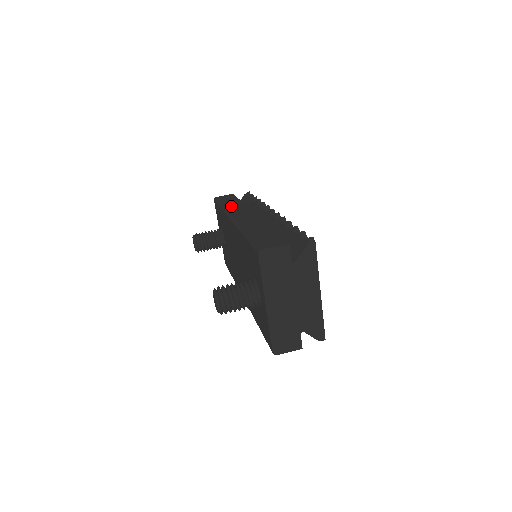
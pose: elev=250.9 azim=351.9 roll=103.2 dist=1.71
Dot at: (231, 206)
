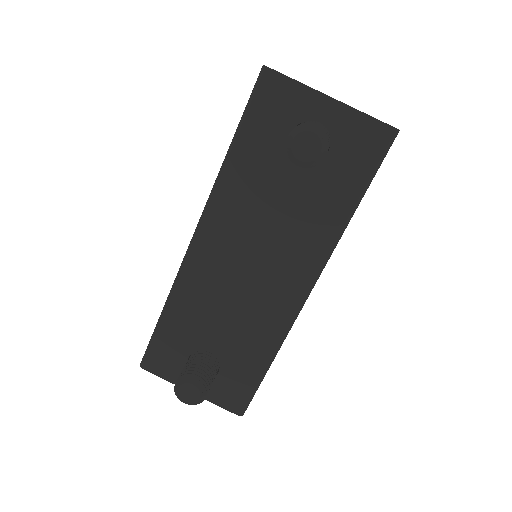
Dot at: occluded
